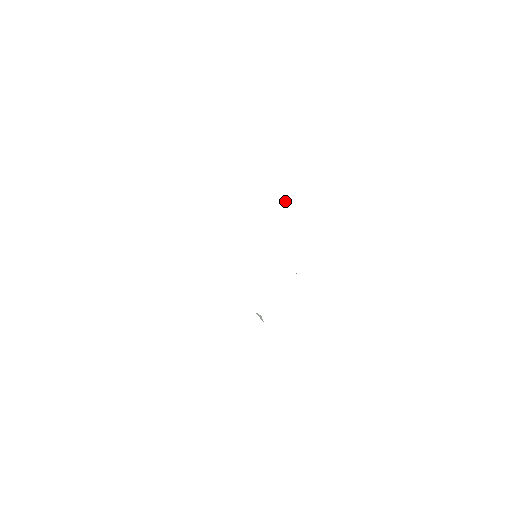
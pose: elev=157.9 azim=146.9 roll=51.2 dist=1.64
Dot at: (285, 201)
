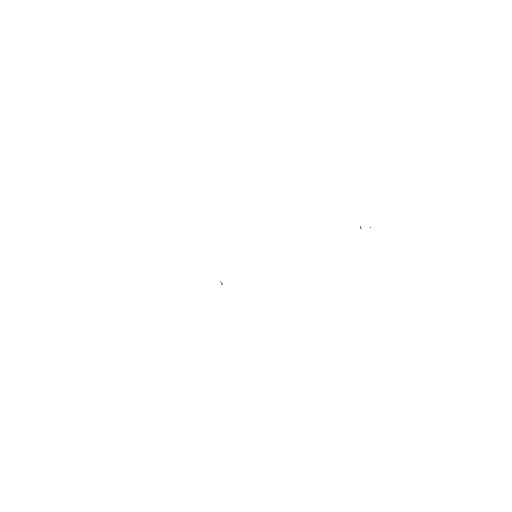
Dot at: (360, 228)
